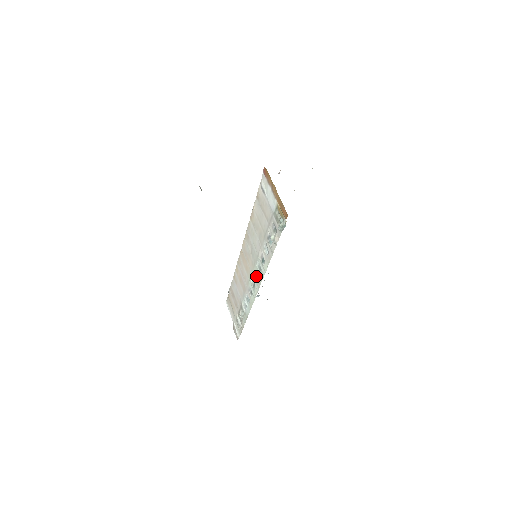
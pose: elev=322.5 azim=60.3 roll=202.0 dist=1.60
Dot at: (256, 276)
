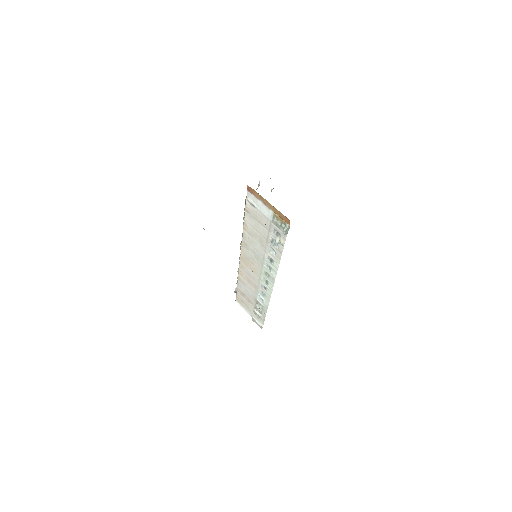
Dot at: (267, 274)
